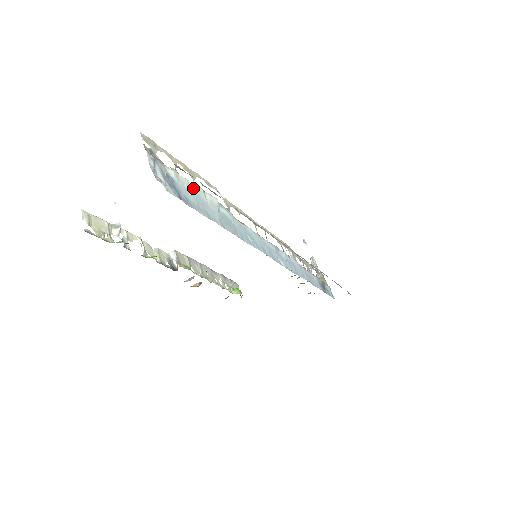
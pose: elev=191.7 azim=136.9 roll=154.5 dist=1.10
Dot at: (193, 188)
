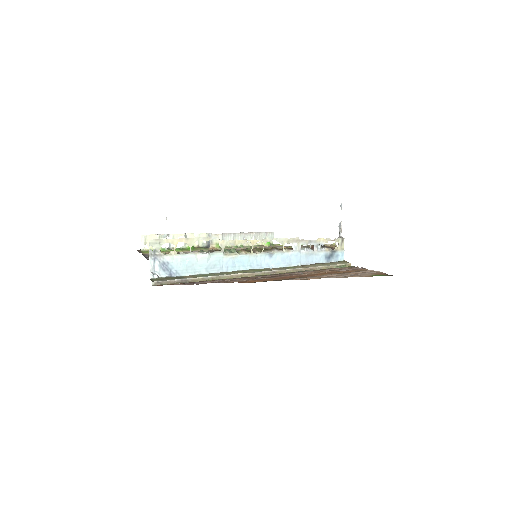
Dot at: (186, 258)
